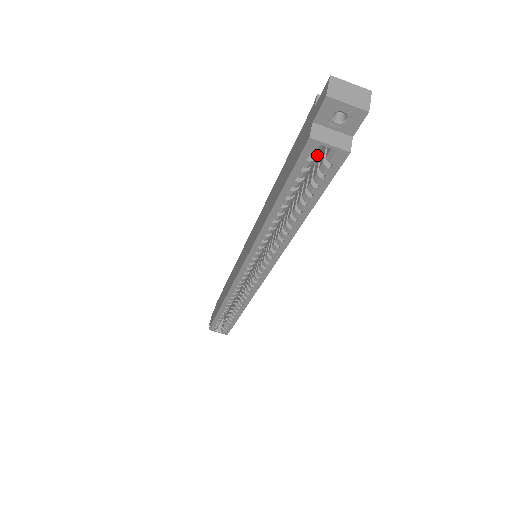
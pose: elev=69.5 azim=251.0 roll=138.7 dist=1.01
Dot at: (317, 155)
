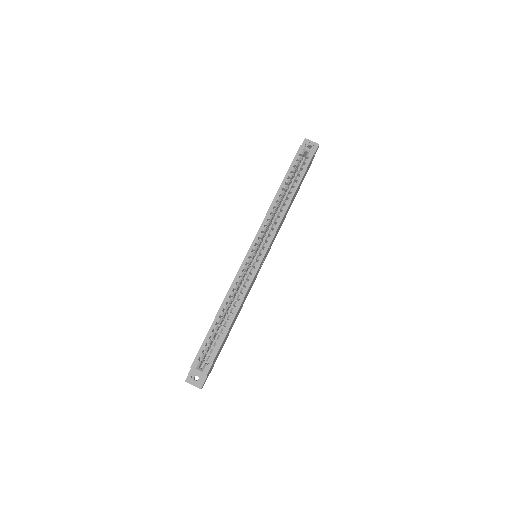
Dot at: (302, 155)
